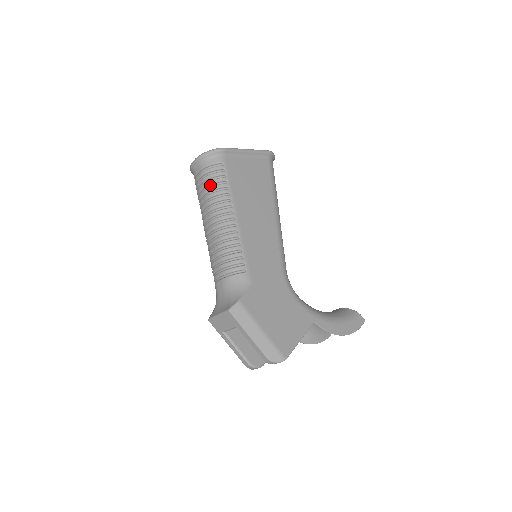
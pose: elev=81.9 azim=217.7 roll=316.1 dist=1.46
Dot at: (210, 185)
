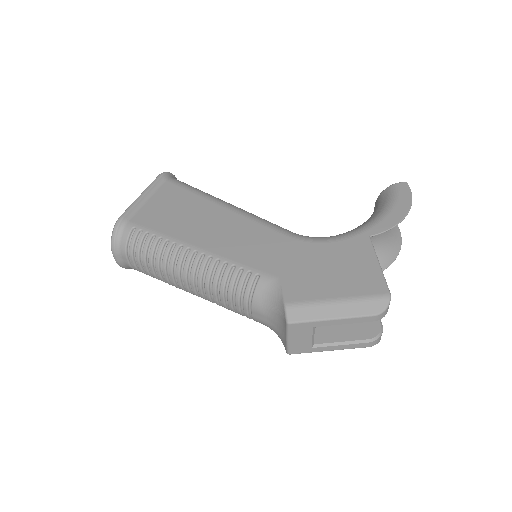
Dot at: (146, 256)
